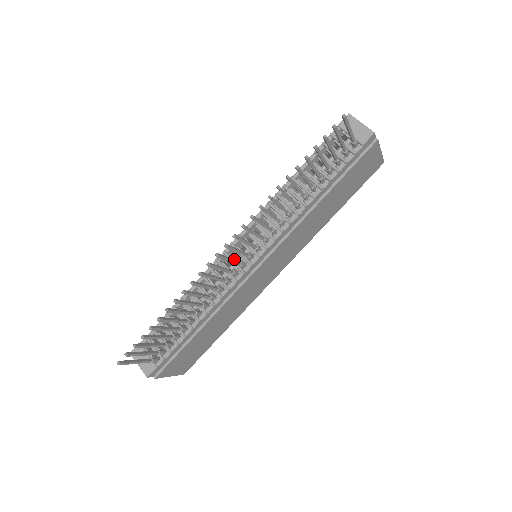
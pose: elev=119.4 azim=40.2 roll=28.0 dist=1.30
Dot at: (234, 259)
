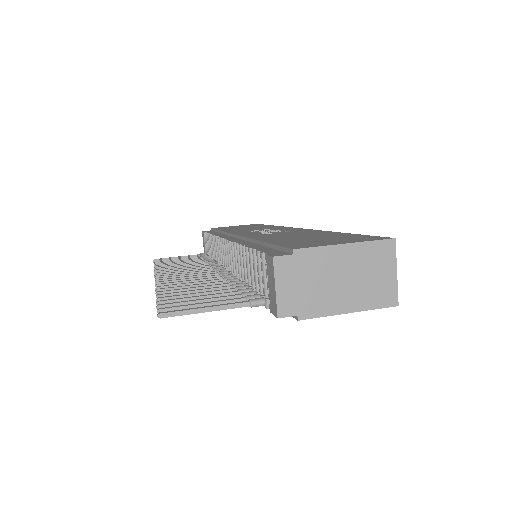
Dot at: occluded
